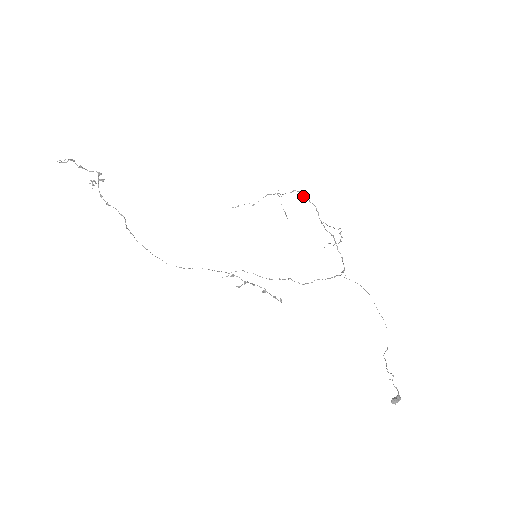
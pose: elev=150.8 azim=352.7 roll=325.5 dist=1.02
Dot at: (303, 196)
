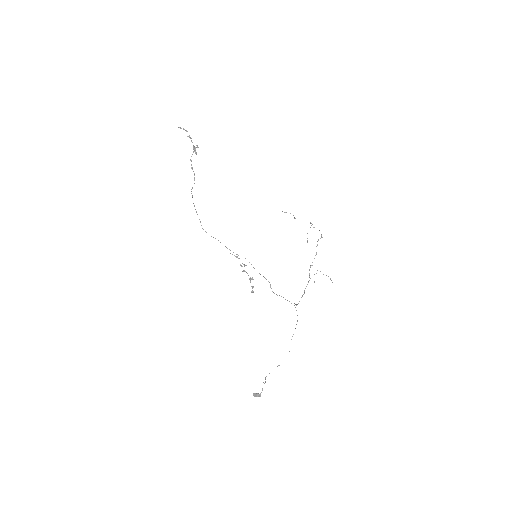
Dot at: occluded
